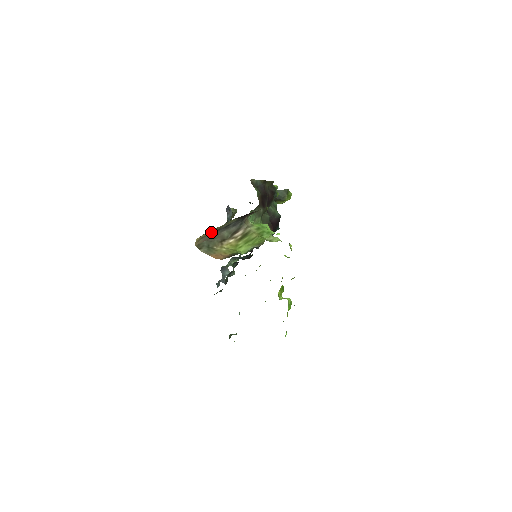
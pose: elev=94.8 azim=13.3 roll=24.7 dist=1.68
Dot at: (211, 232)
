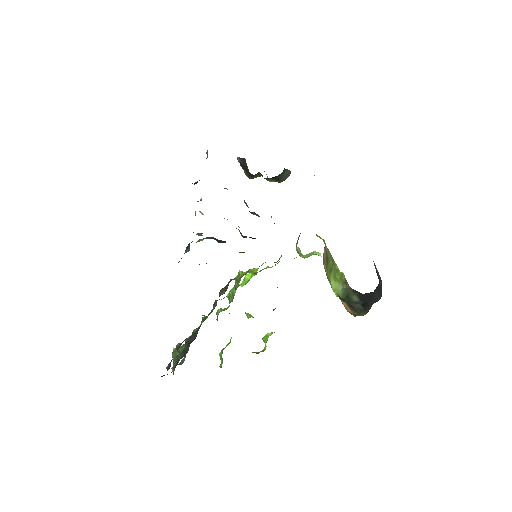
Dot at: occluded
